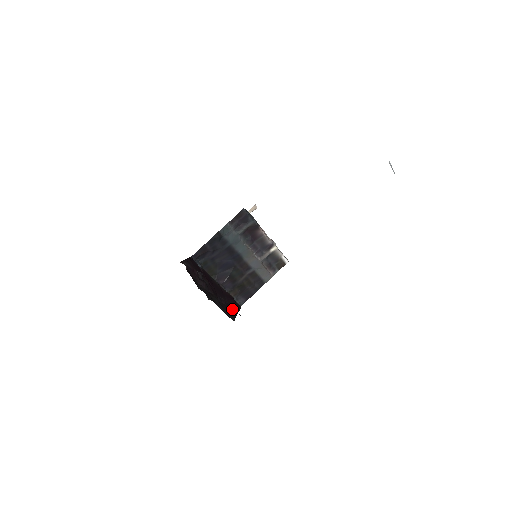
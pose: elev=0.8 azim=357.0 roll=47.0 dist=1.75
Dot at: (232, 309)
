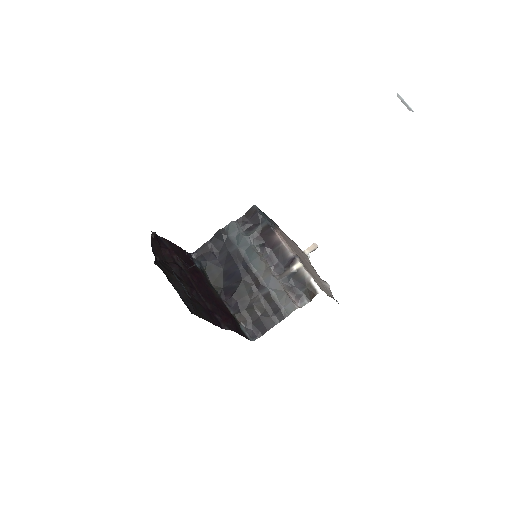
Dot at: (214, 318)
